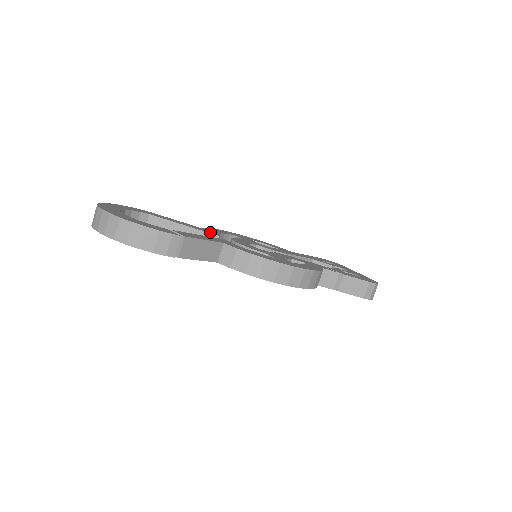
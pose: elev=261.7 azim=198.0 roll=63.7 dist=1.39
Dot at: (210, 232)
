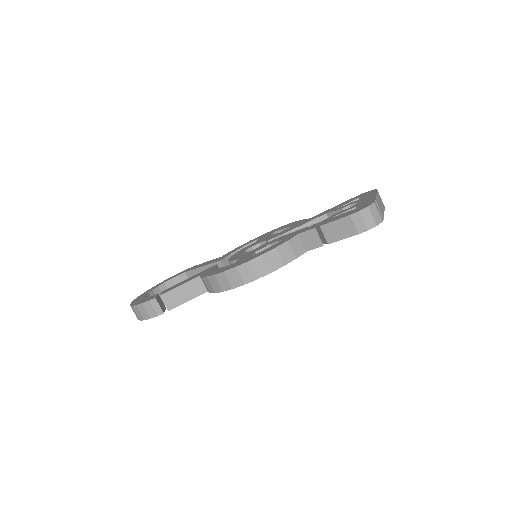
Dot at: (219, 259)
